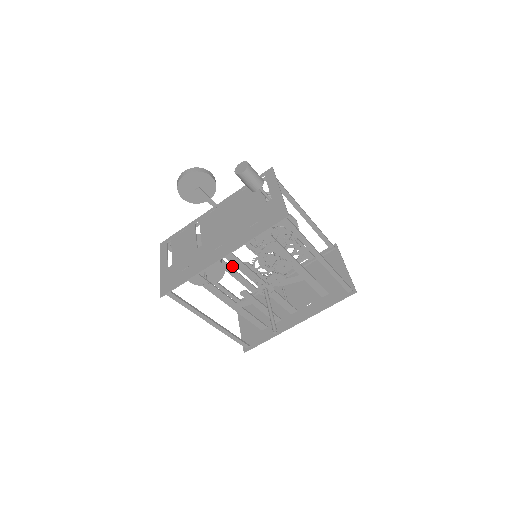
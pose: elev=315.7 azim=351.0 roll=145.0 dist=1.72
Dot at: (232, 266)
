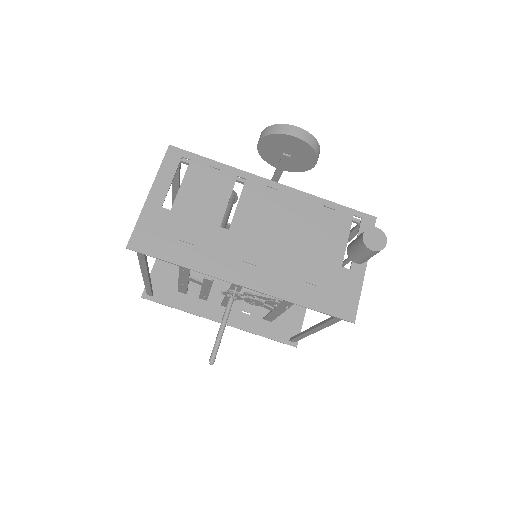
Dot at: occluded
